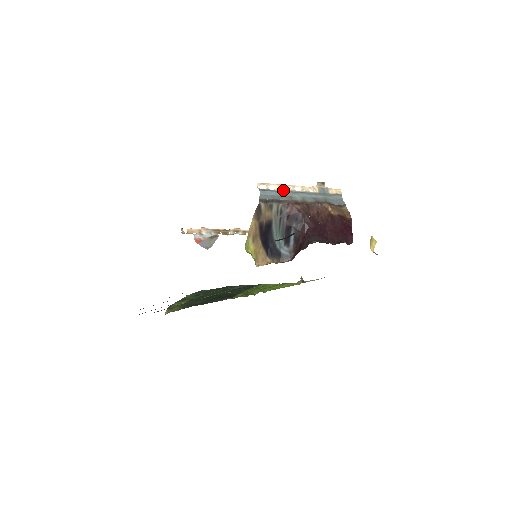
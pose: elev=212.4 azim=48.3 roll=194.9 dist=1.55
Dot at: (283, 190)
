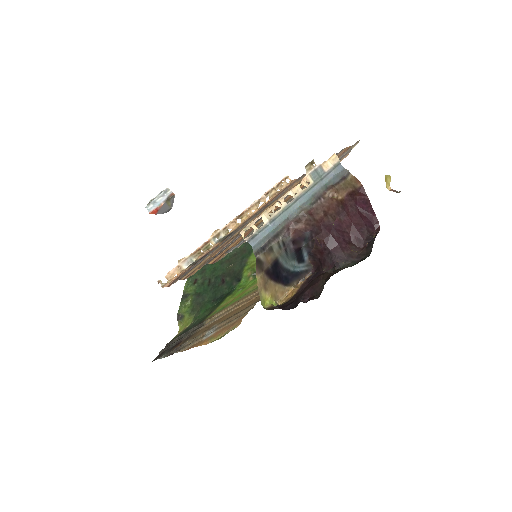
Dot at: (273, 216)
